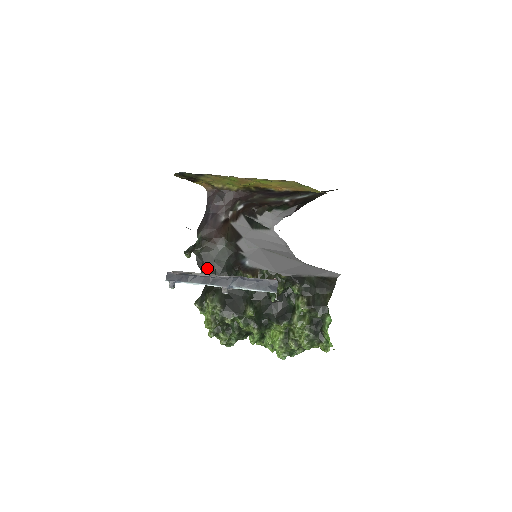
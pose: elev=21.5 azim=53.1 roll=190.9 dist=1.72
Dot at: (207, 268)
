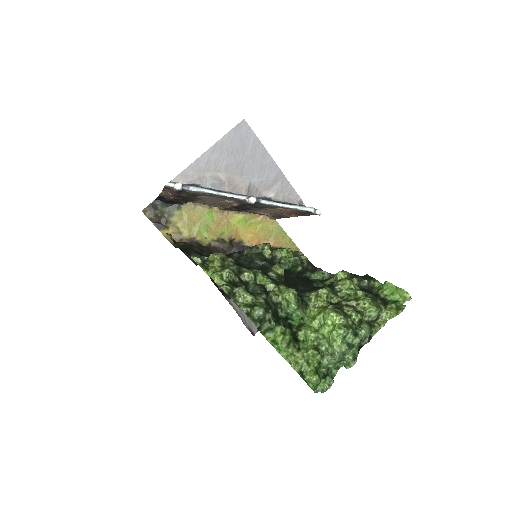
Dot at: (196, 253)
